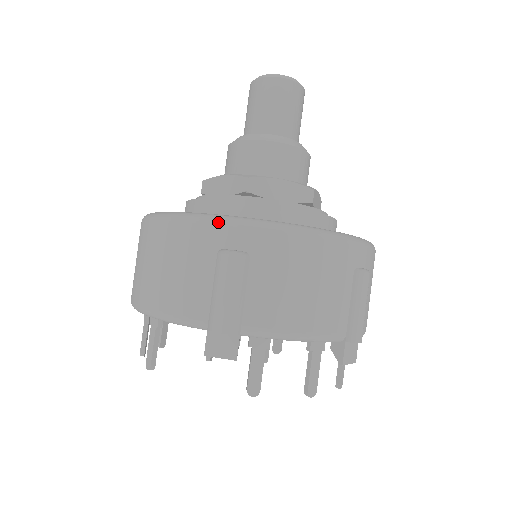
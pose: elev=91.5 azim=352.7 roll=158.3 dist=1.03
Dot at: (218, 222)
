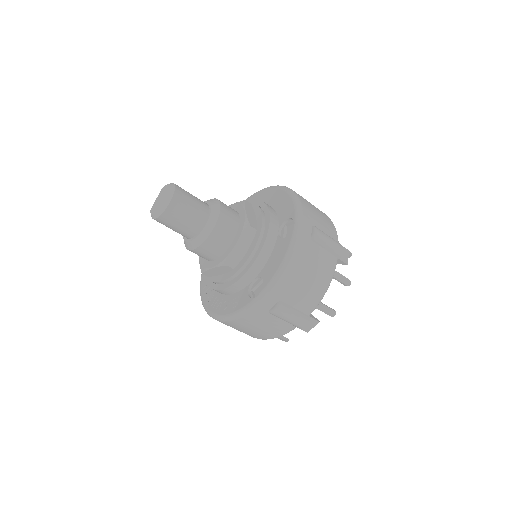
Dot at: (255, 308)
